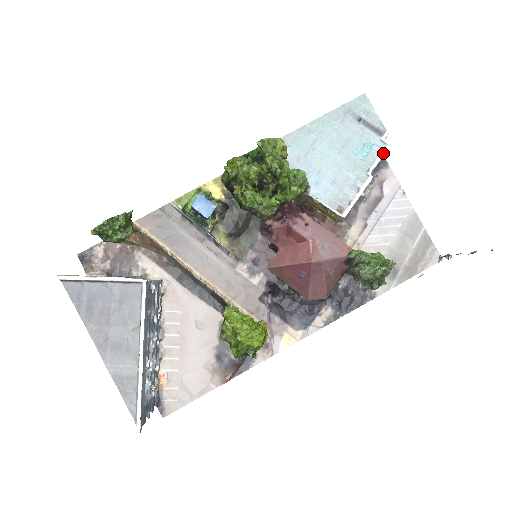
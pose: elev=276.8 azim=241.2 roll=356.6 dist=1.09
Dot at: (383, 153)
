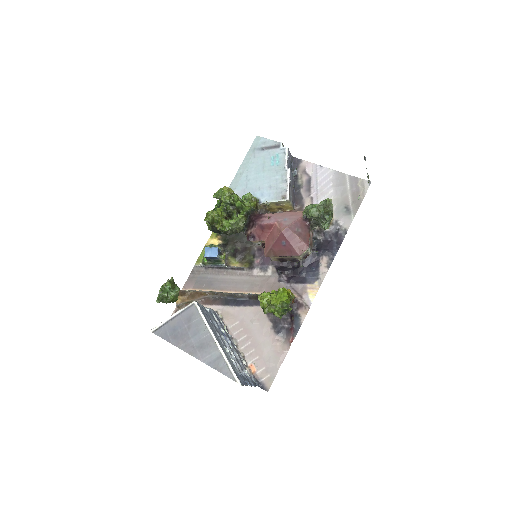
Dot at: (286, 154)
